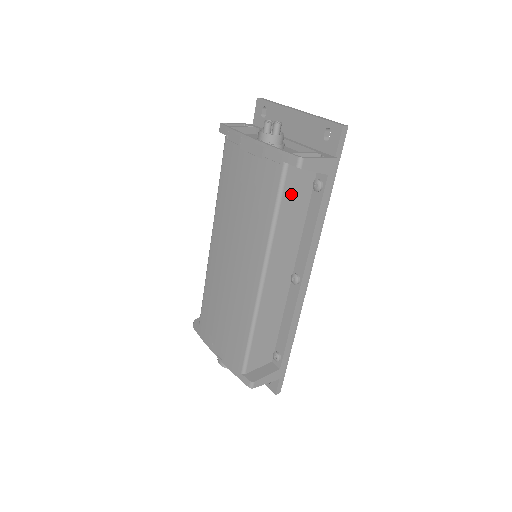
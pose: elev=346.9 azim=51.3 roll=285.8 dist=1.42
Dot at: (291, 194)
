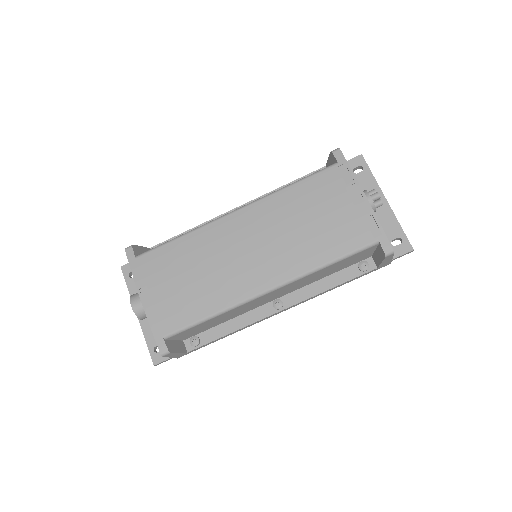
Dot at: (352, 258)
